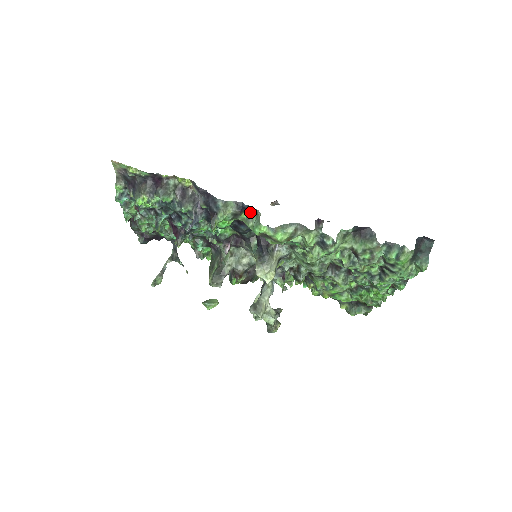
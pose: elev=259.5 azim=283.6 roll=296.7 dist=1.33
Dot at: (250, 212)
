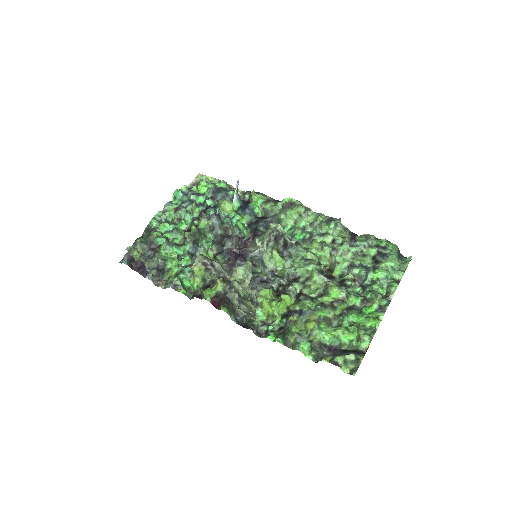
Dot at: occluded
